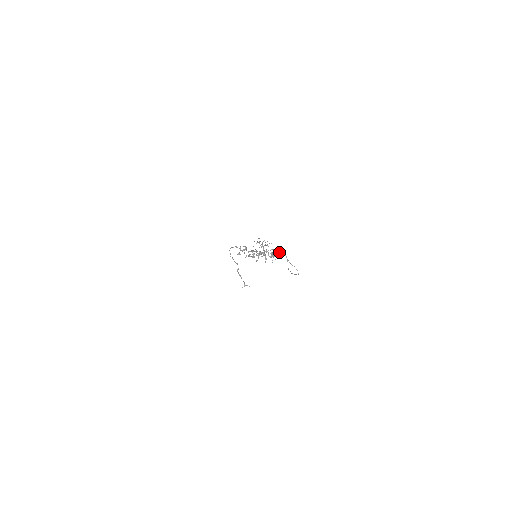
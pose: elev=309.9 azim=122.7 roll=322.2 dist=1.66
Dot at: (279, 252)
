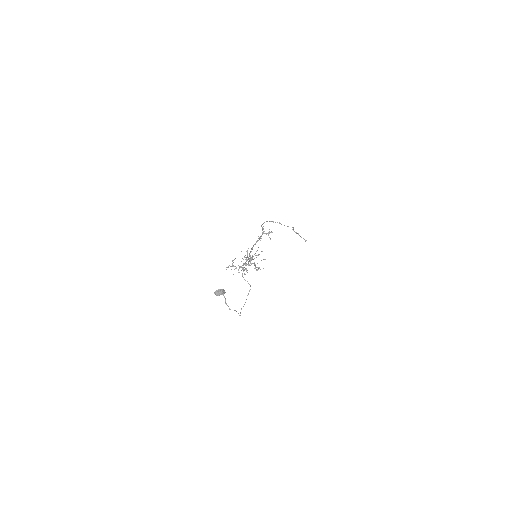
Dot at: (222, 293)
